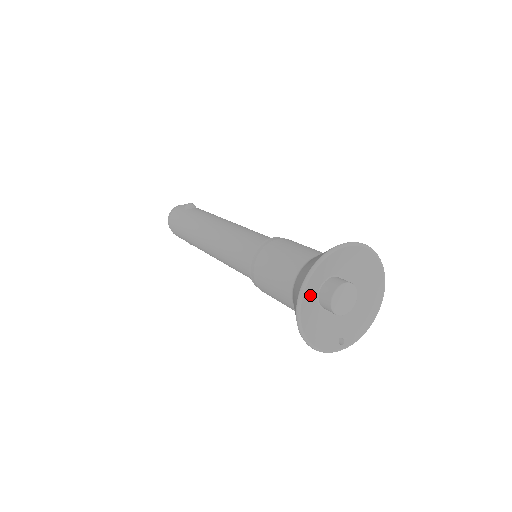
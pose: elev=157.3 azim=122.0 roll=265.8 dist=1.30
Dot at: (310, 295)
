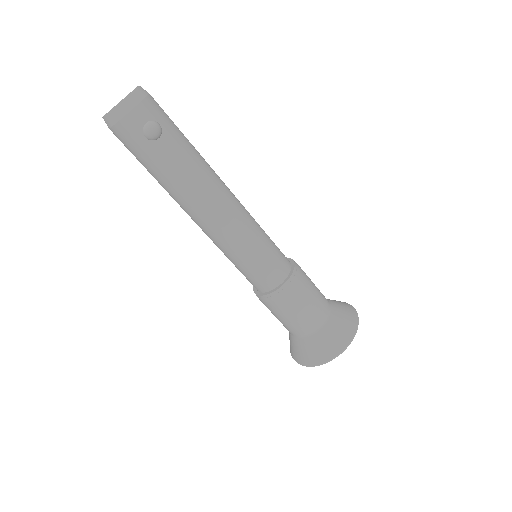
Dot at: occluded
